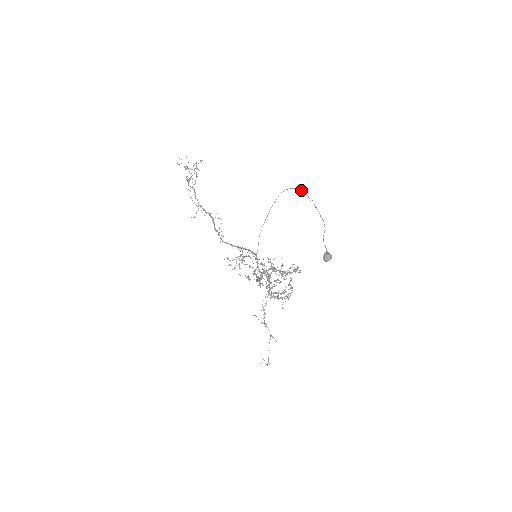
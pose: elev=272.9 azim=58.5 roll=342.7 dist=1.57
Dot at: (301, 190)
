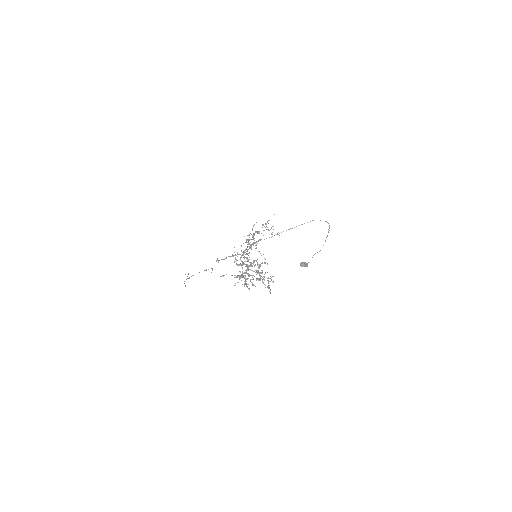
Dot at: occluded
